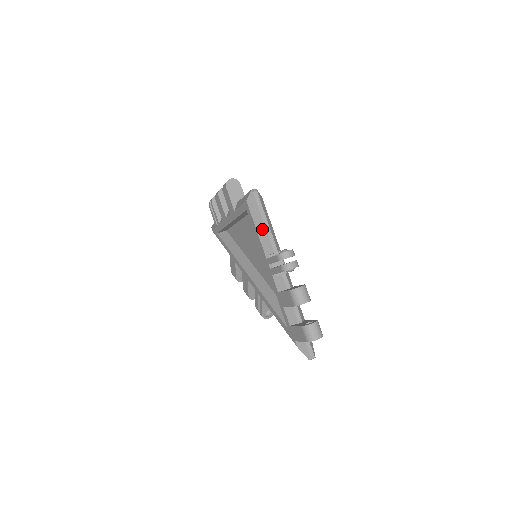
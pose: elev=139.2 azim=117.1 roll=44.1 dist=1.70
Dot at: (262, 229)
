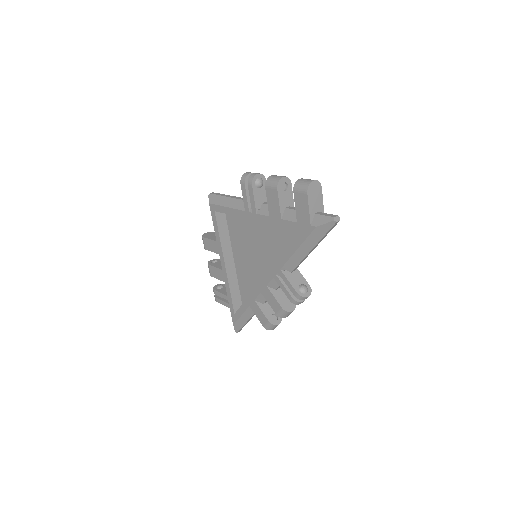
Dot at: (229, 201)
